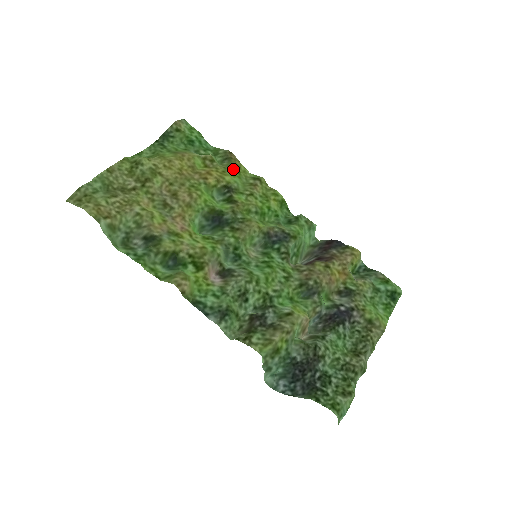
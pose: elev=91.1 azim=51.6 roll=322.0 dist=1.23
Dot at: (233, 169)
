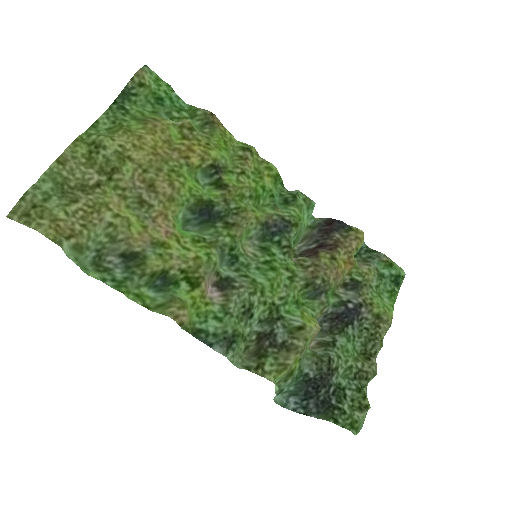
Dot at: (218, 139)
